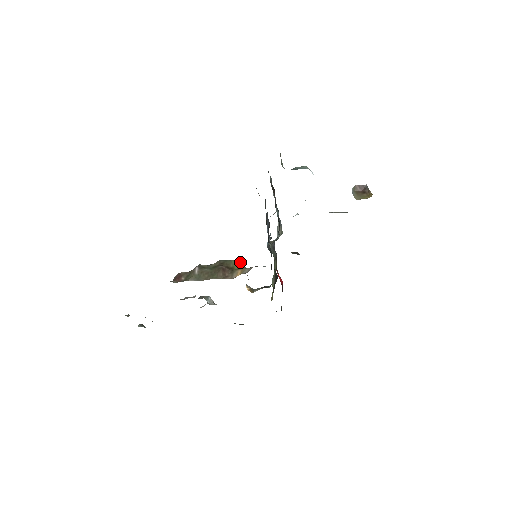
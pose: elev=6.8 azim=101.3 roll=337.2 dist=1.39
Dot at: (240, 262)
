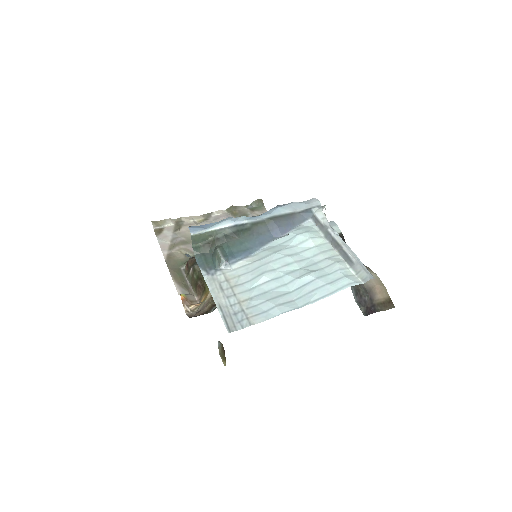
Dot at: occluded
